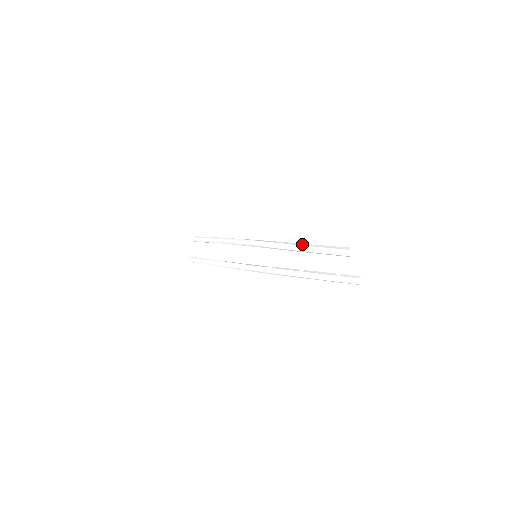
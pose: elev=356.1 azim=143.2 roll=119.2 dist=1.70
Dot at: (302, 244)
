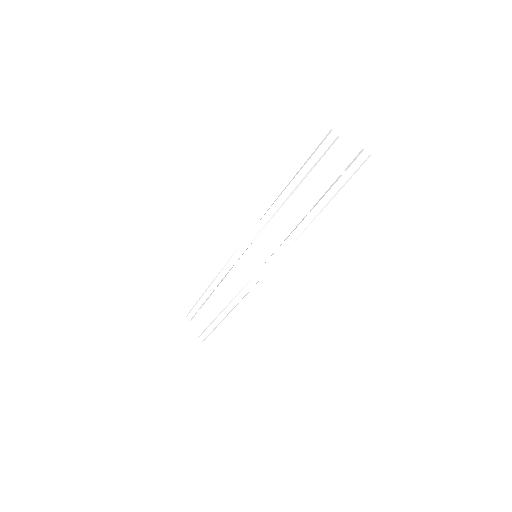
Dot at: (286, 186)
